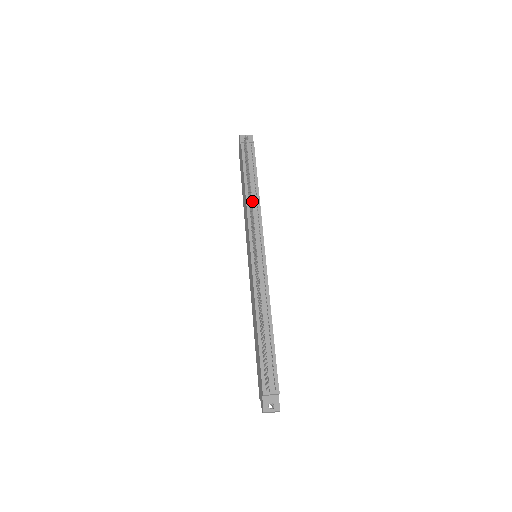
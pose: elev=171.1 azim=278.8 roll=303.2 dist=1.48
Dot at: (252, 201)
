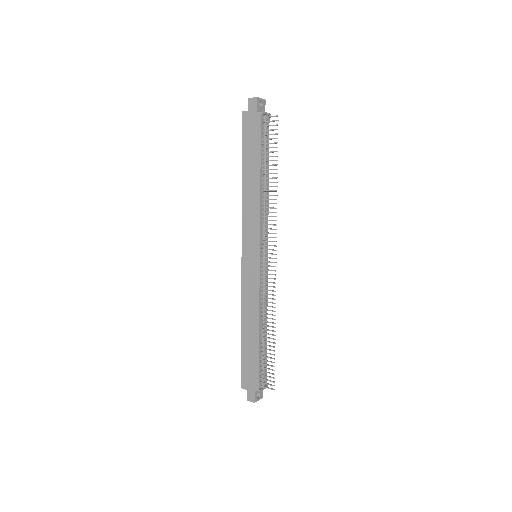
Dot at: (266, 197)
